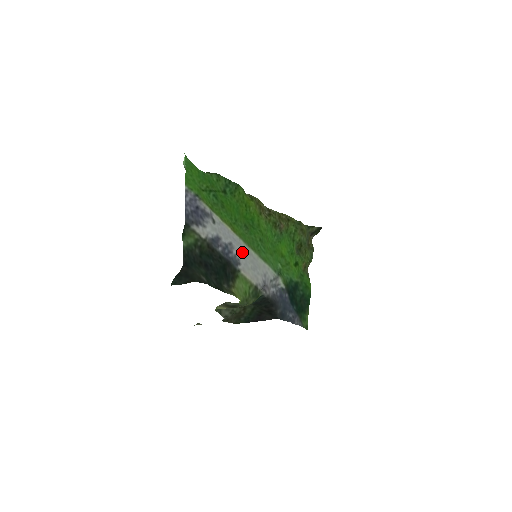
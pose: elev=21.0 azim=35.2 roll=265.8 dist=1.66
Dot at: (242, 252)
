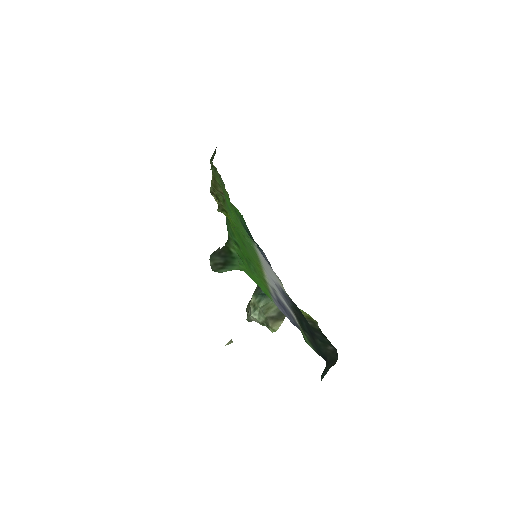
Dot at: (270, 274)
